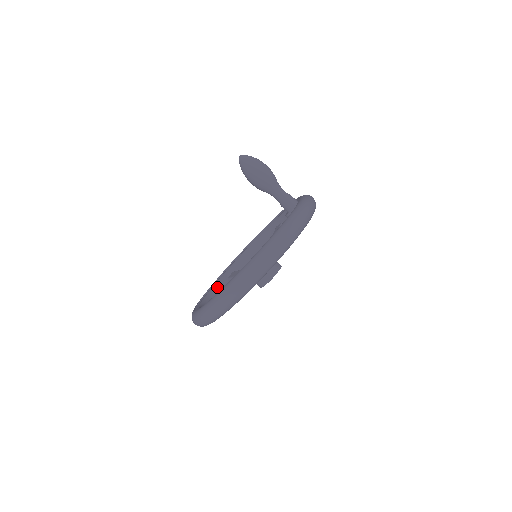
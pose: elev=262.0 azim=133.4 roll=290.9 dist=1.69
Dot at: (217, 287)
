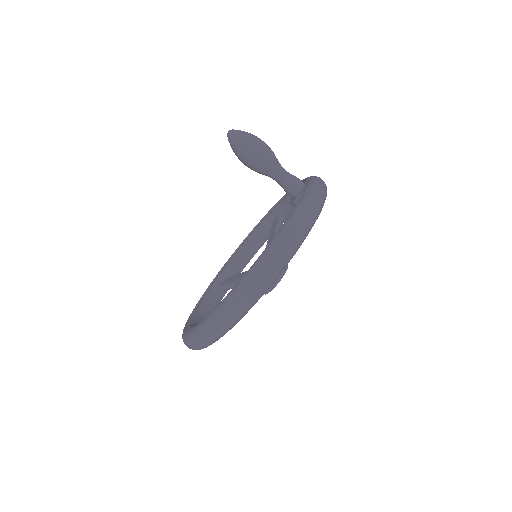
Dot at: (208, 298)
